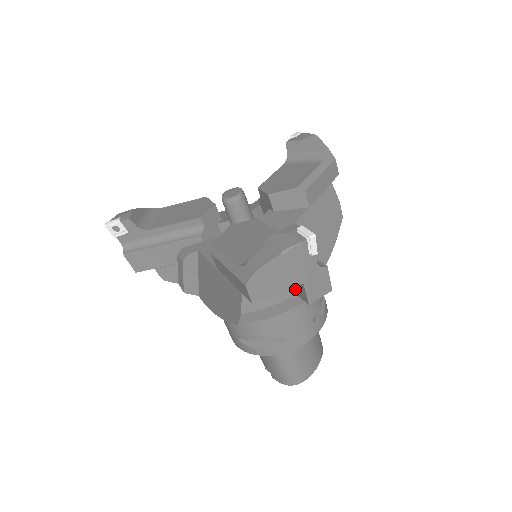
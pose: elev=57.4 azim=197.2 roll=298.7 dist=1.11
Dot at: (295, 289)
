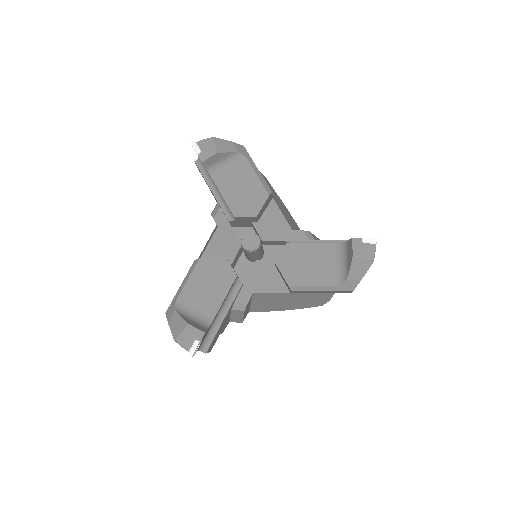
Dot at: occluded
